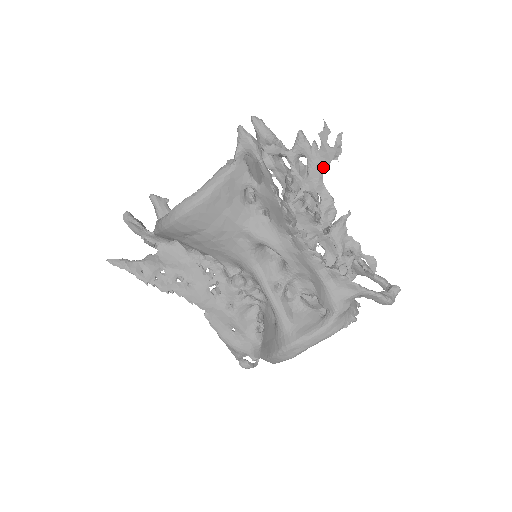
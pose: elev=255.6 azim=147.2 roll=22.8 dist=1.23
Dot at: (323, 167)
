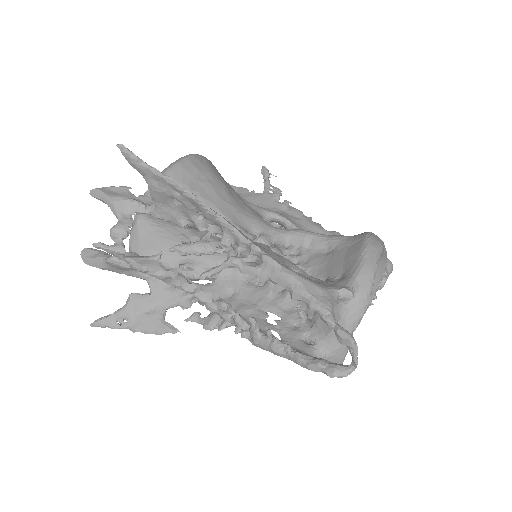
Dot at: occluded
